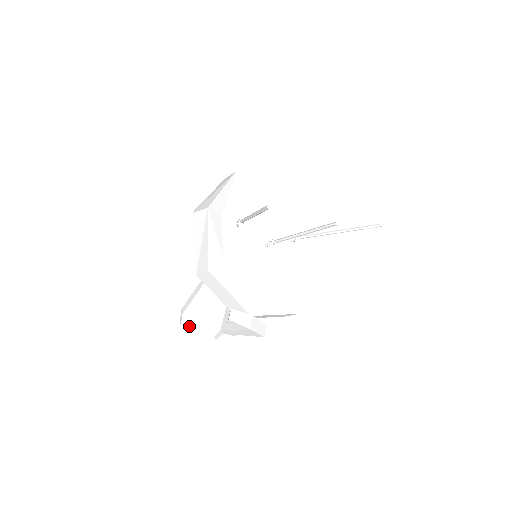
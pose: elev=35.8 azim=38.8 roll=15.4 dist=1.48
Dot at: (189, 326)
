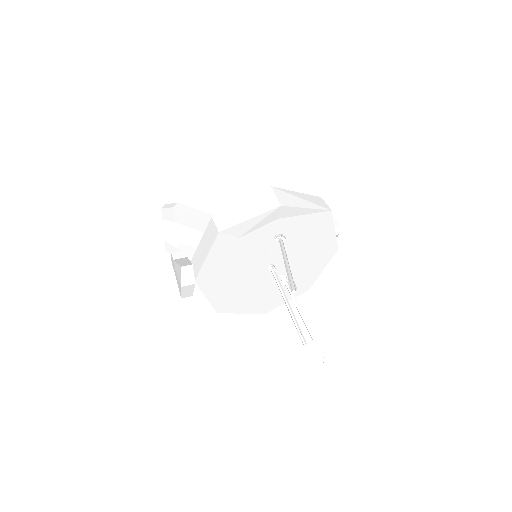
Dot at: (165, 215)
